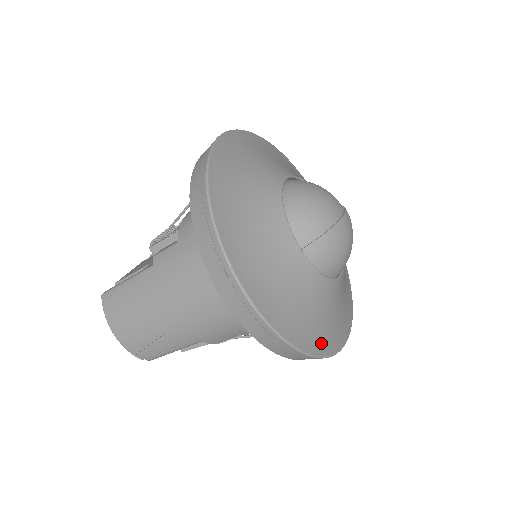
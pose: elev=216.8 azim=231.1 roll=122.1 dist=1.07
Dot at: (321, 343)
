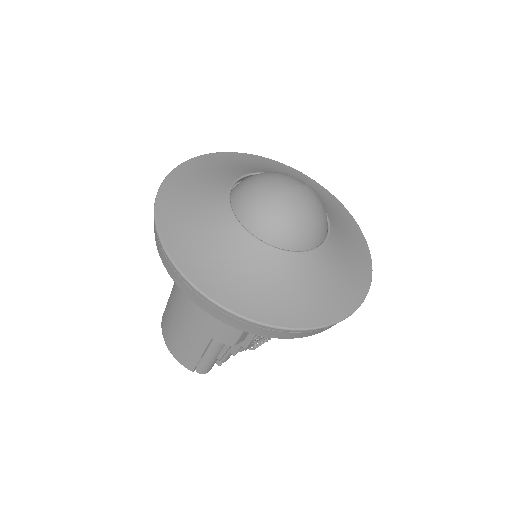
Dot at: (275, 313)
